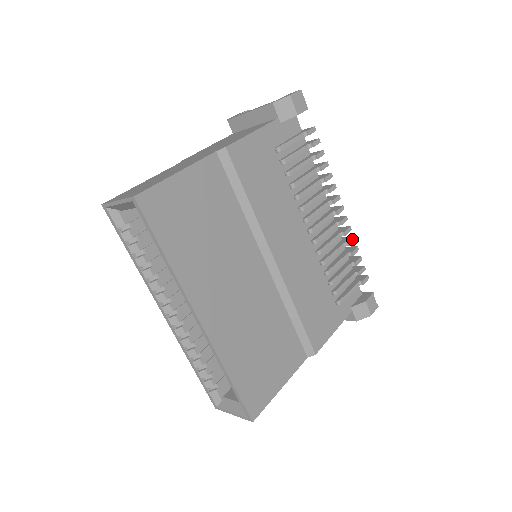
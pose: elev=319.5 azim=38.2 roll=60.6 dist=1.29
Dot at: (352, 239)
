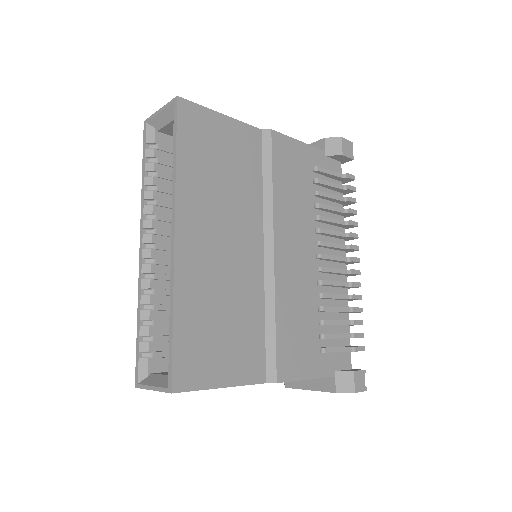
Dot at: (359, 296)
